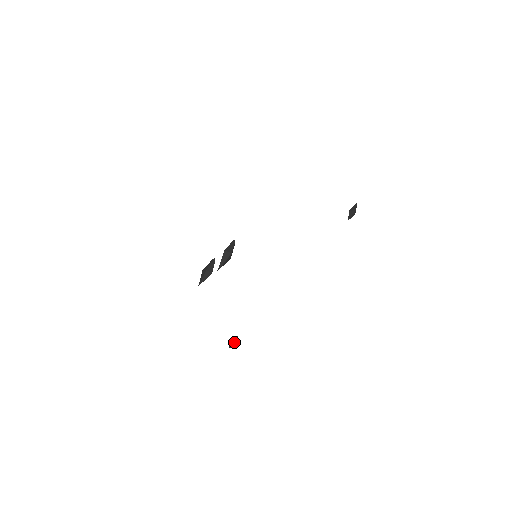
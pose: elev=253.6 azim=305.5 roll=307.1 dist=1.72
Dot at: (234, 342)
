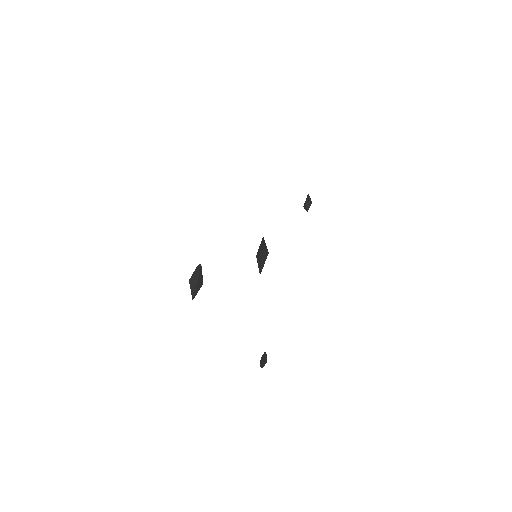
Dot at: (266, 360)
